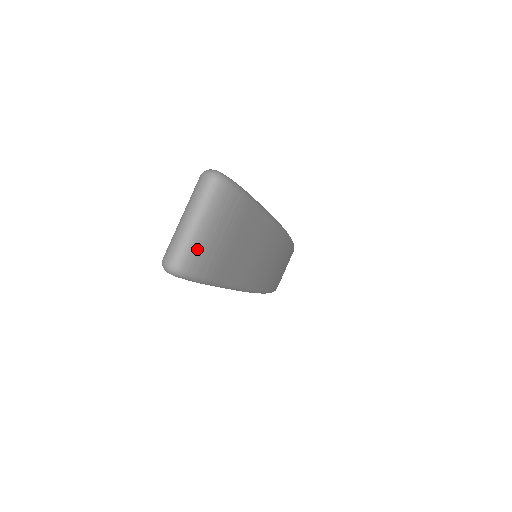
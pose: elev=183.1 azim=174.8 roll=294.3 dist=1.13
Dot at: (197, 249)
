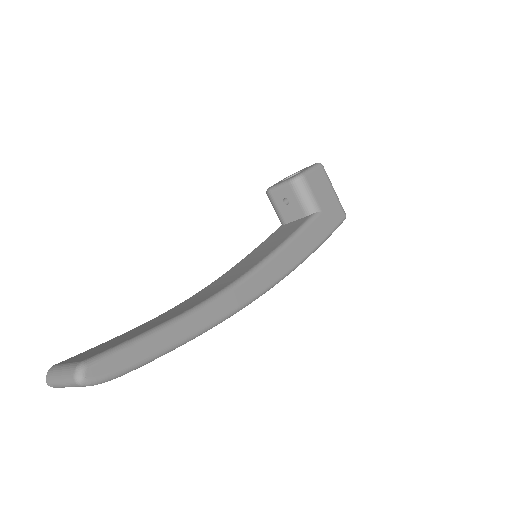
Dot at: occluded
